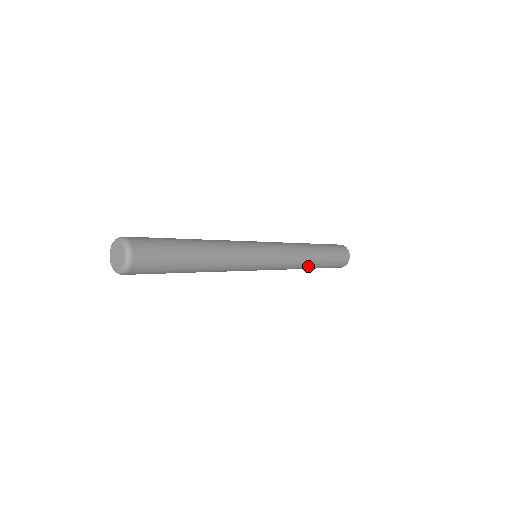
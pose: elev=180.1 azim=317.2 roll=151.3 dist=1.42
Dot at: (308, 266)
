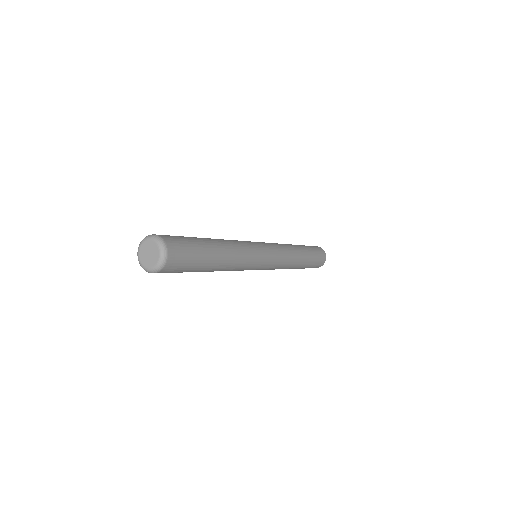
Dot at: (299, 261)
